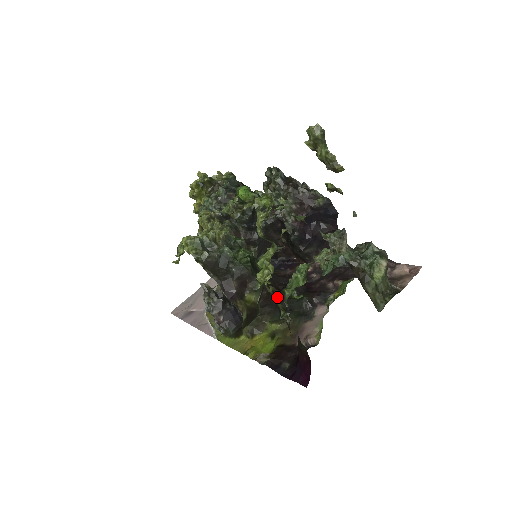
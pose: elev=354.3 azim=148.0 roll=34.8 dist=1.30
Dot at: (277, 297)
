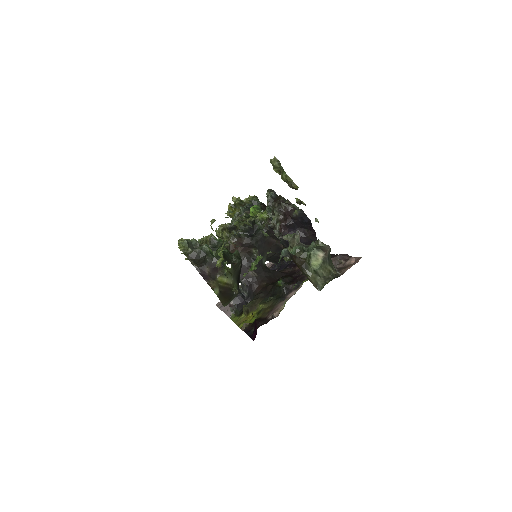
Dot at: occluded
